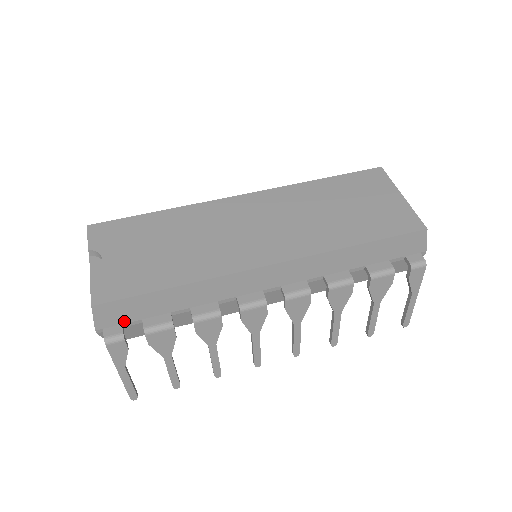
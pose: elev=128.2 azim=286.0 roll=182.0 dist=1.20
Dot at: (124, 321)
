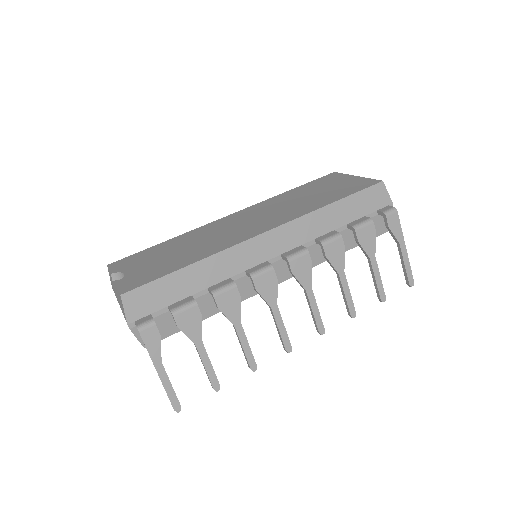
Dot at: (152, 310)
